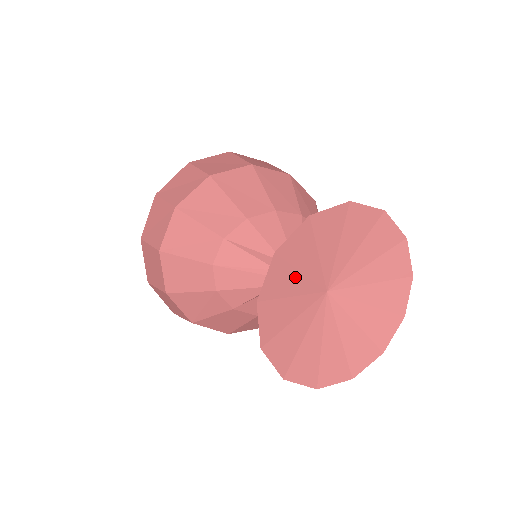
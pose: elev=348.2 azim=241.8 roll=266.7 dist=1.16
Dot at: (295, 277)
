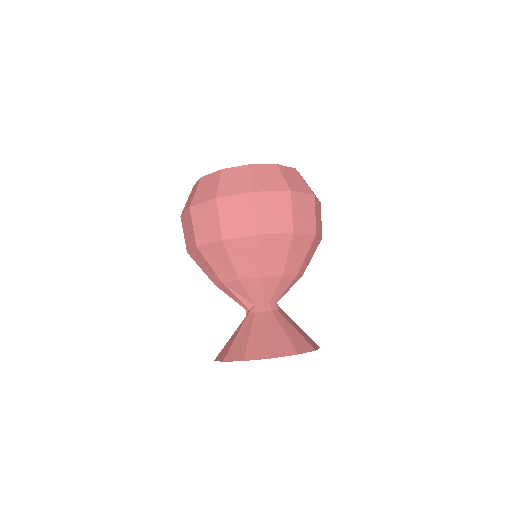
Dot at: occluded
